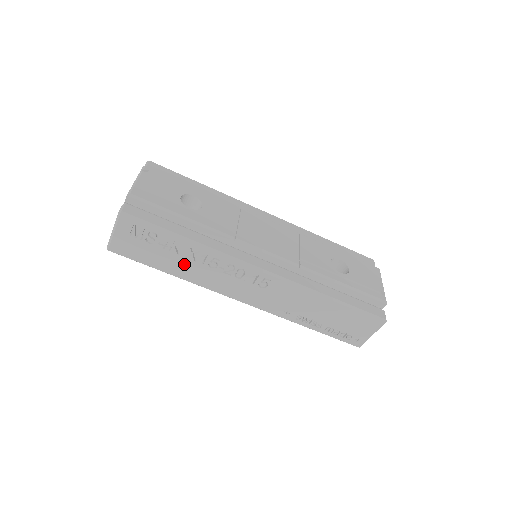
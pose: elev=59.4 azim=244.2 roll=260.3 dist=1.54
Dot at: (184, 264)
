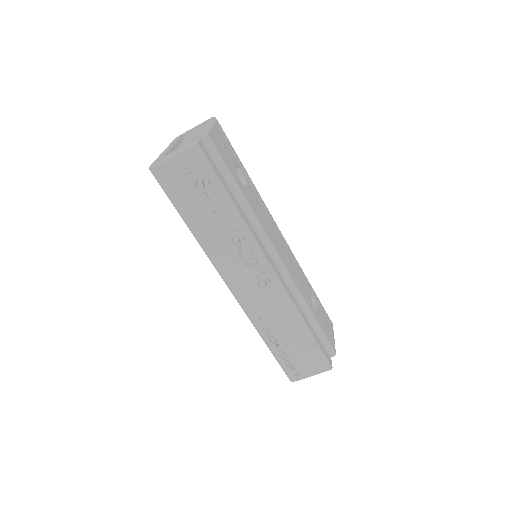
Dot at: (210, 225)
